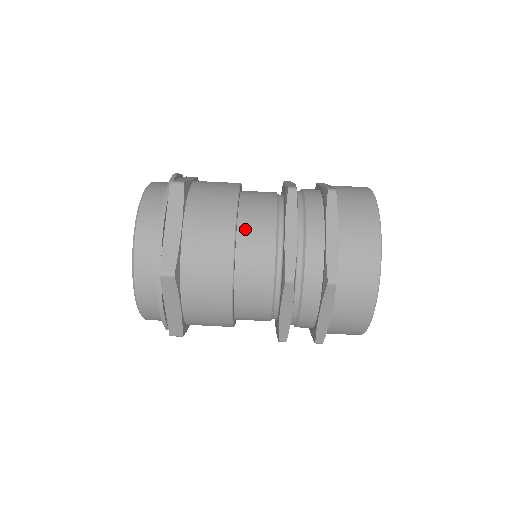
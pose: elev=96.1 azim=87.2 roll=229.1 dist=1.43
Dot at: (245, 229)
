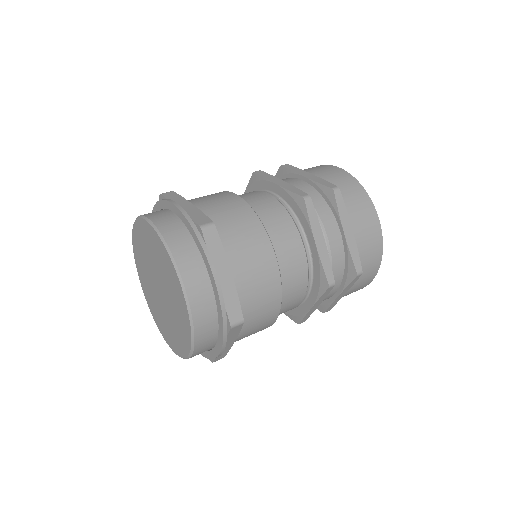
Dot at: occluded
